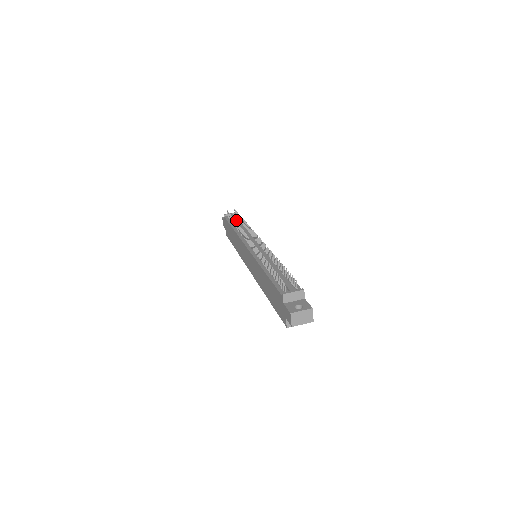
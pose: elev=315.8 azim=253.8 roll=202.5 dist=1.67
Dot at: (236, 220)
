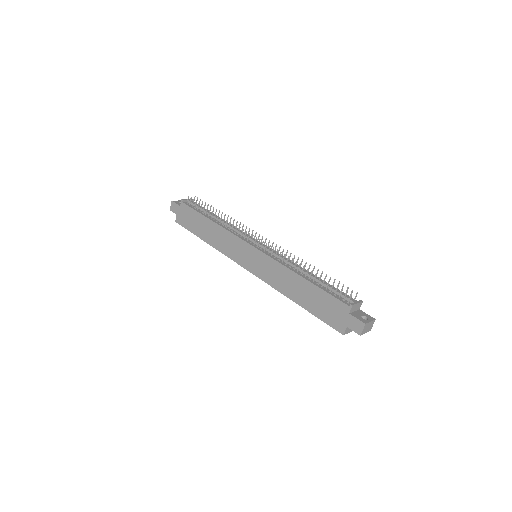
Dot at: occluded
